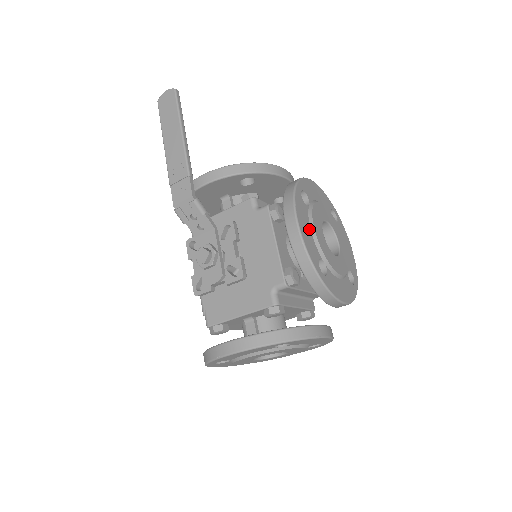
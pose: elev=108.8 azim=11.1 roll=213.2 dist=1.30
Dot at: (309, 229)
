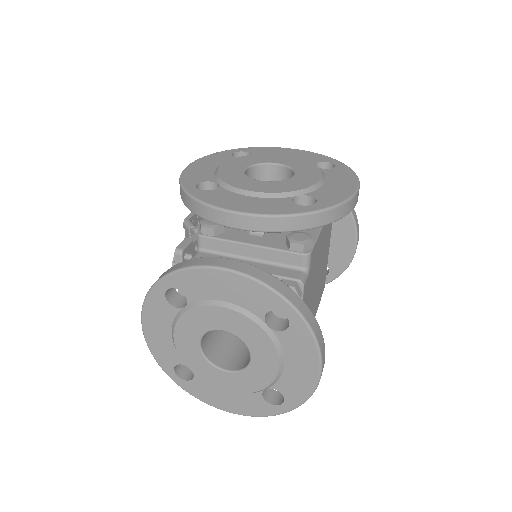
Dot at: (214, 167)
